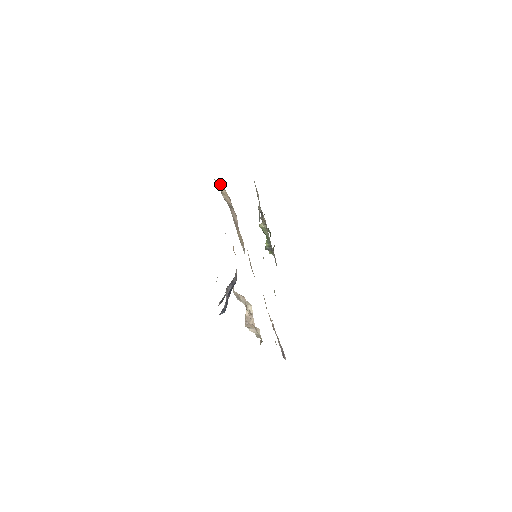
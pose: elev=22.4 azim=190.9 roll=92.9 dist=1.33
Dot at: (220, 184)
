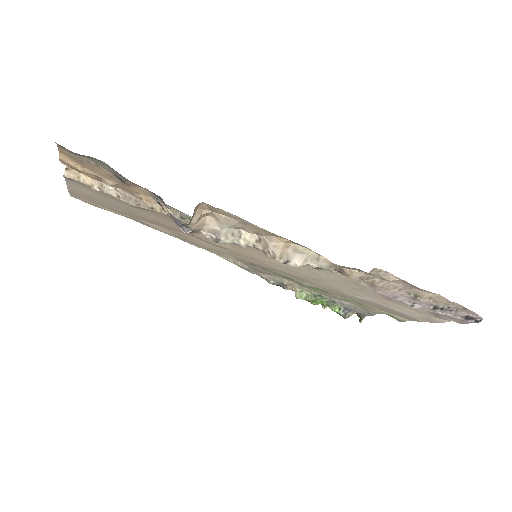
Dot at: (66, 170)
